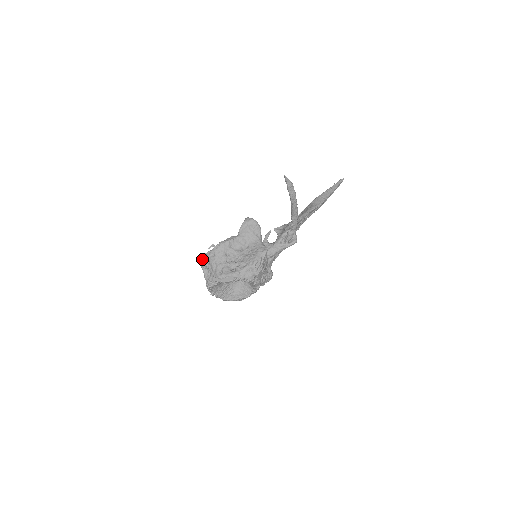
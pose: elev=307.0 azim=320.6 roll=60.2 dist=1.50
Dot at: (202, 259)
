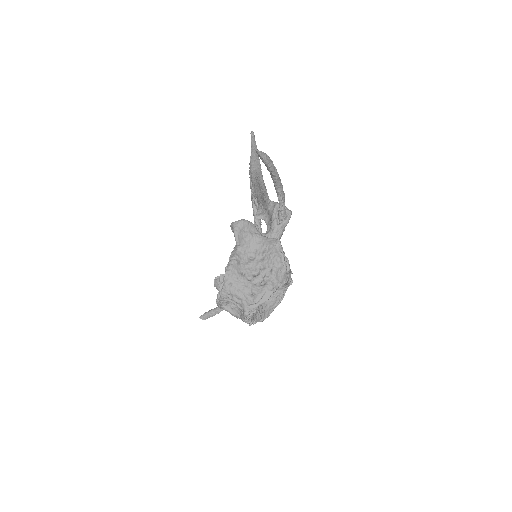
Dot at: (219, 298)
